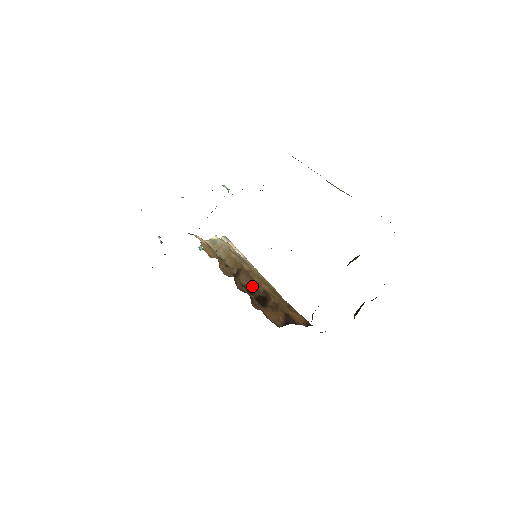
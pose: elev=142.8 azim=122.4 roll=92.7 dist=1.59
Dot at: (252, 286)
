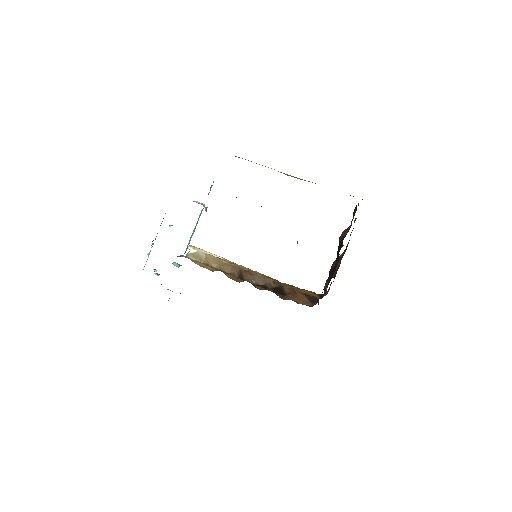
Dot at: (260, 282)
